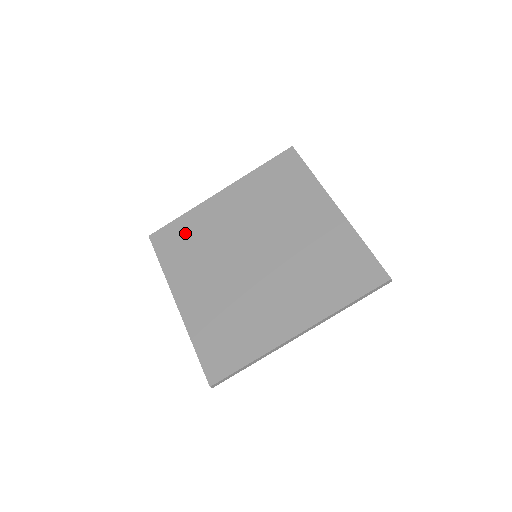
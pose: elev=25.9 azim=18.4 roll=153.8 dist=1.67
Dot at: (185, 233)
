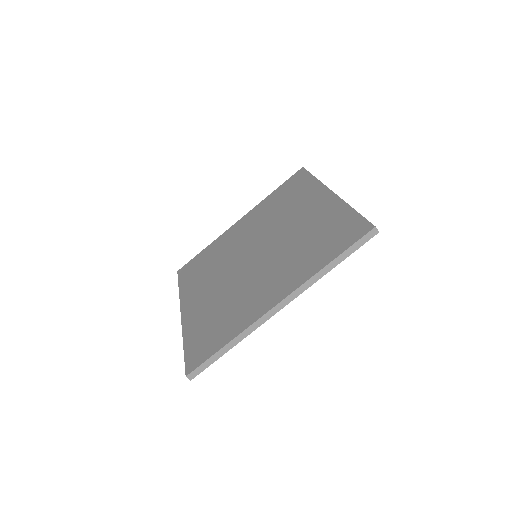
Dot at: (204, 259)
